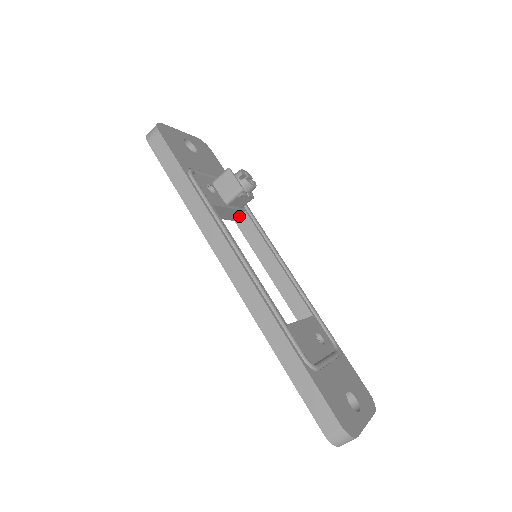
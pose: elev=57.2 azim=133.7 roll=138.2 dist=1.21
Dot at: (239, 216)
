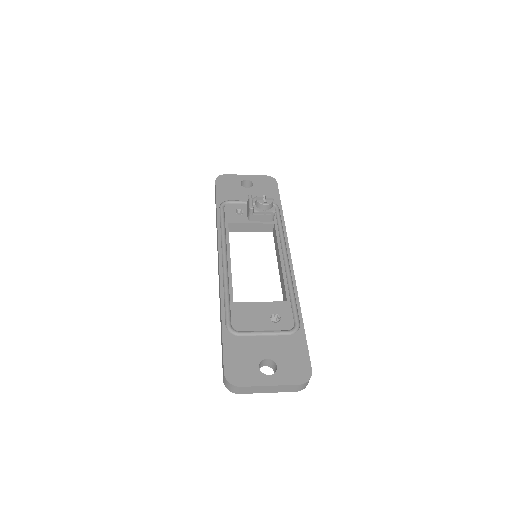
Dot at: (273, 228)
